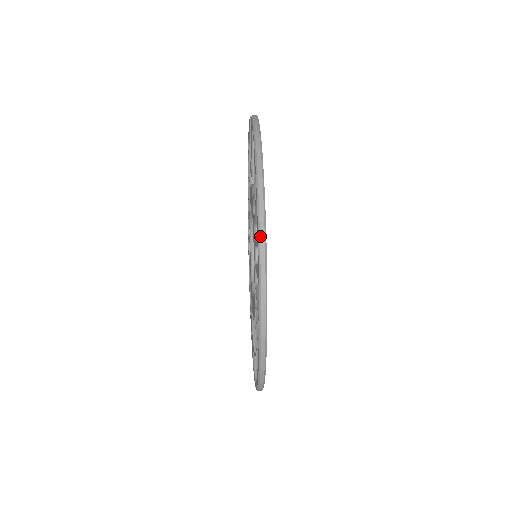
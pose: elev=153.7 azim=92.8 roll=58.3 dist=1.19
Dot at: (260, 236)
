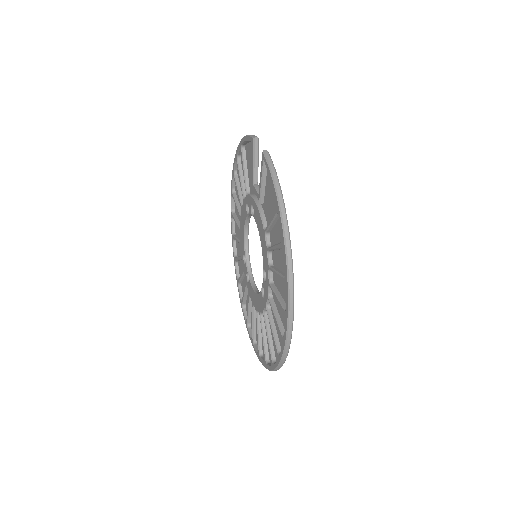
Dot at: (289, 285)
